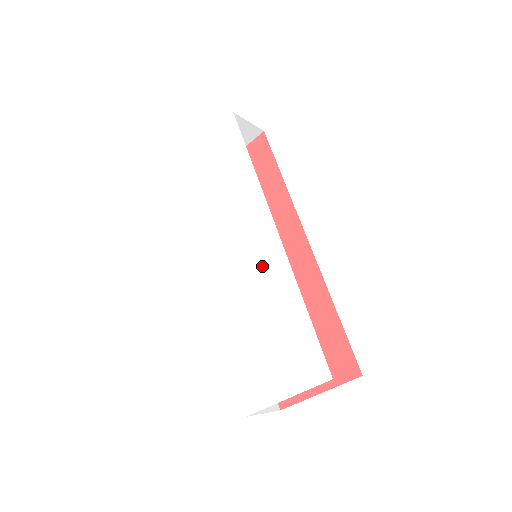
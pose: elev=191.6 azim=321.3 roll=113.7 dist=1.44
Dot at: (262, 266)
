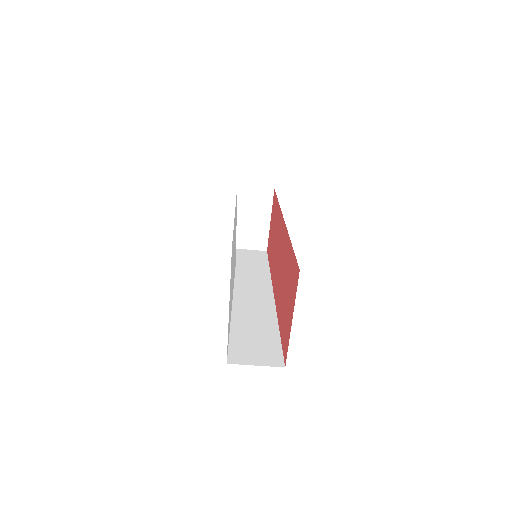
Dot at: (234, 246)
